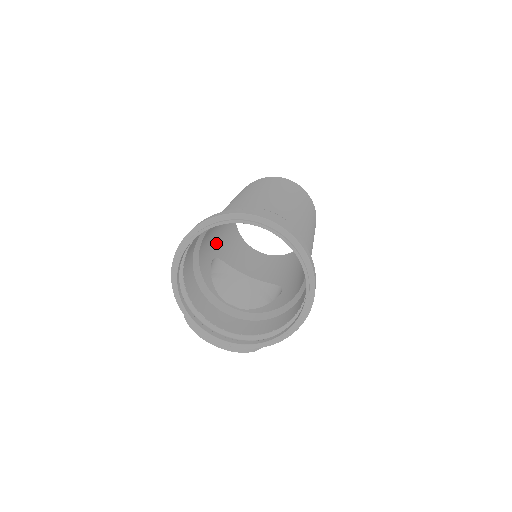
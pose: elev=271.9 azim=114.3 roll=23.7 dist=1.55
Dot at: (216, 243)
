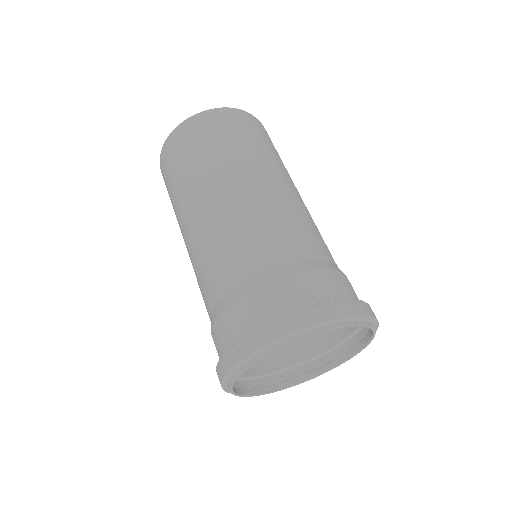
Dot at: occluded
